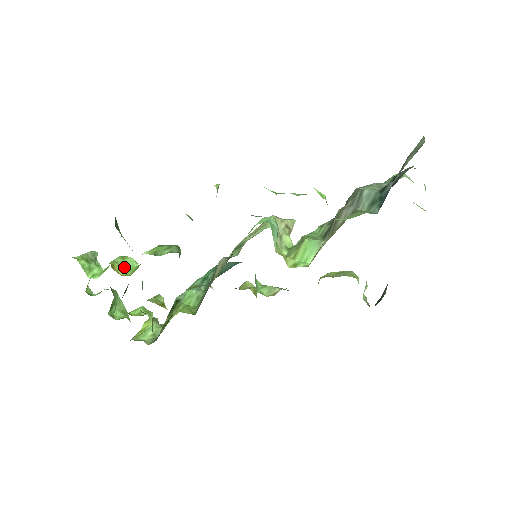
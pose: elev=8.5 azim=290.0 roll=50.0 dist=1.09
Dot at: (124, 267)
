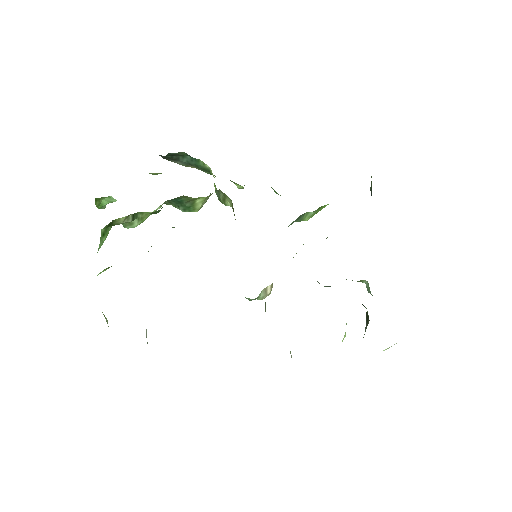
Dot at: occluded
